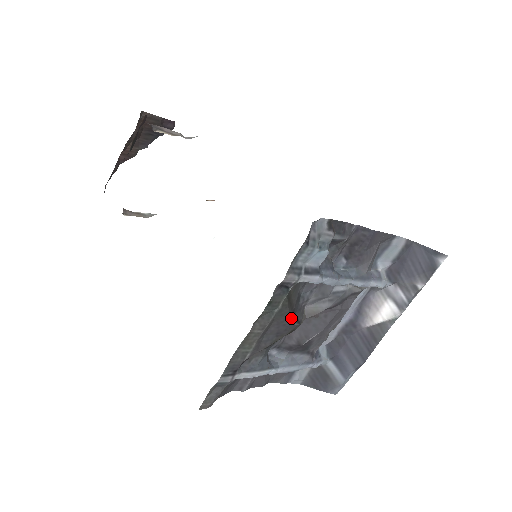
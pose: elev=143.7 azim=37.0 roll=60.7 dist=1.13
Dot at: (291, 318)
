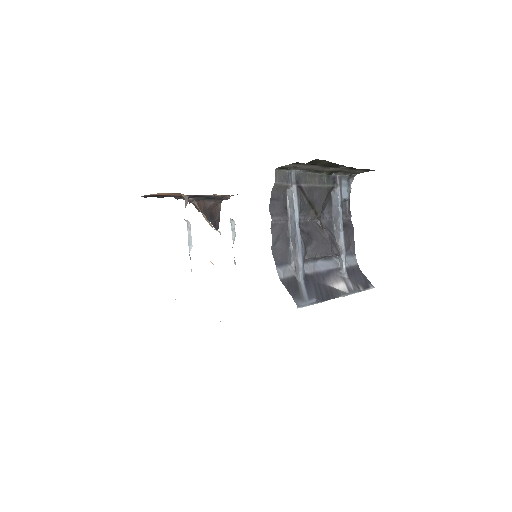
Dot at: (324, 202)
